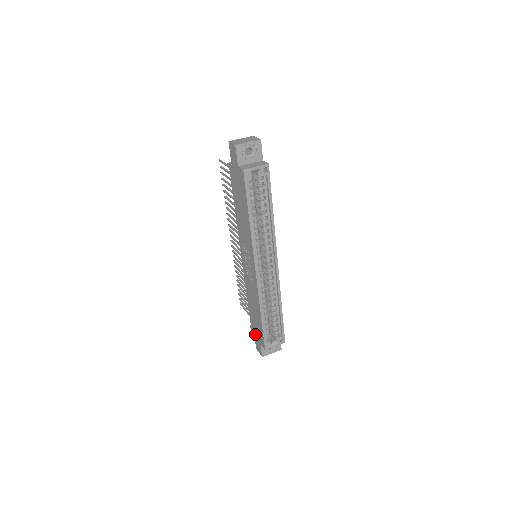
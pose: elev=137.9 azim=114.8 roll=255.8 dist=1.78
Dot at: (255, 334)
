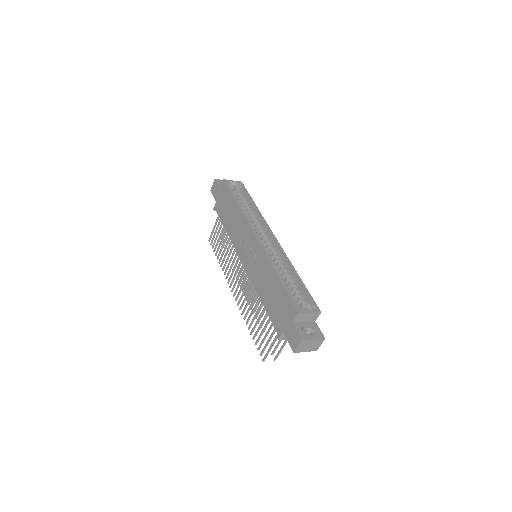
Dot at: (283, 328)
